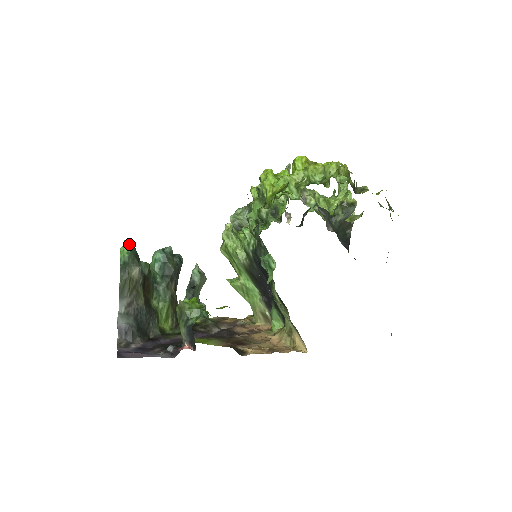
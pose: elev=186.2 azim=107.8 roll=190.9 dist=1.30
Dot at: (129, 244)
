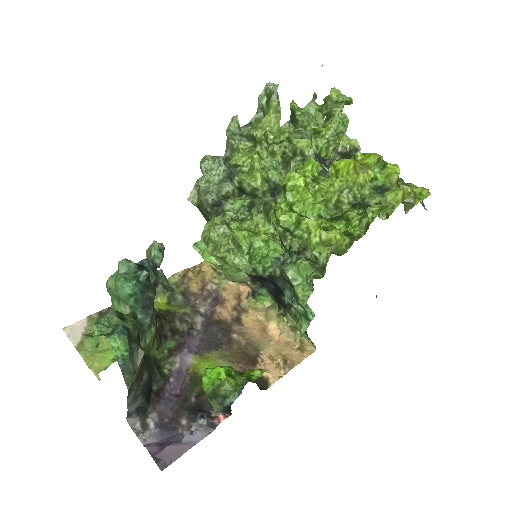
Dot at: (124, 338)
